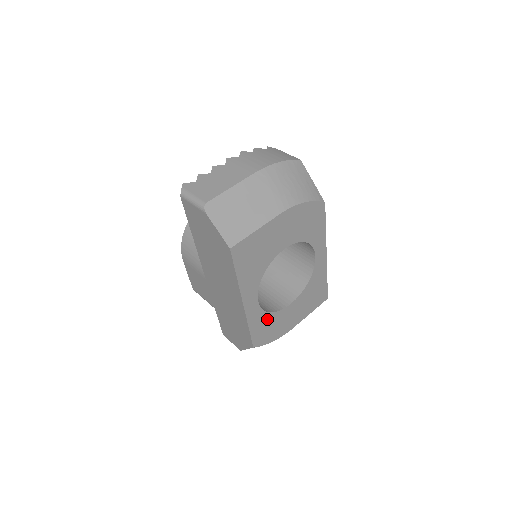
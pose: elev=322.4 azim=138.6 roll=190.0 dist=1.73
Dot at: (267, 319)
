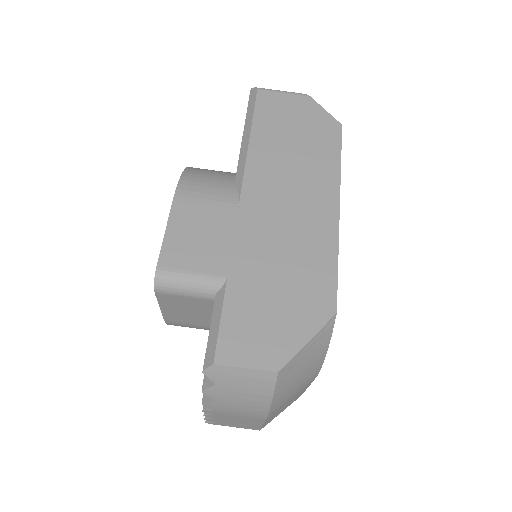
Dot at: occluded
